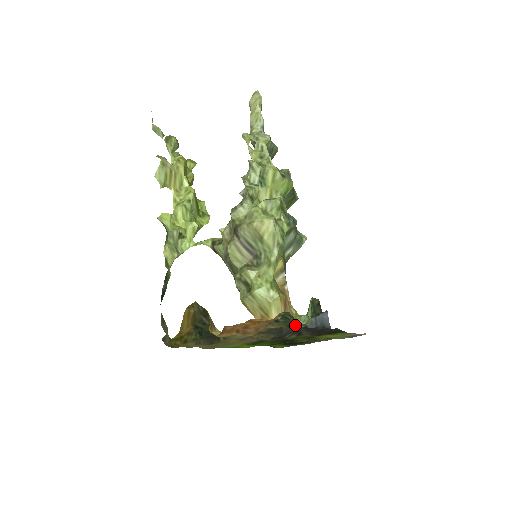
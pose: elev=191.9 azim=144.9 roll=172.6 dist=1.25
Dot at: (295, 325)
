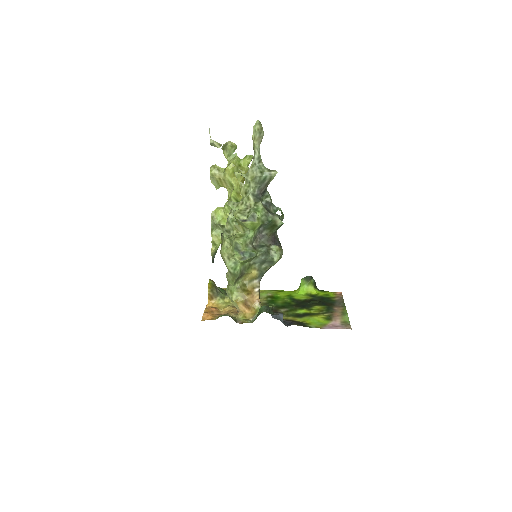
Dot at: (236, 322)
